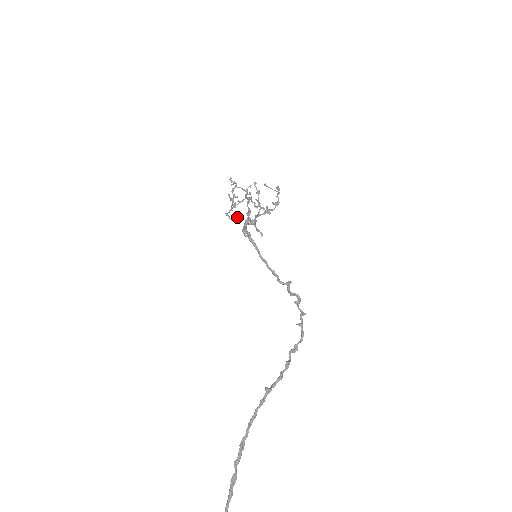
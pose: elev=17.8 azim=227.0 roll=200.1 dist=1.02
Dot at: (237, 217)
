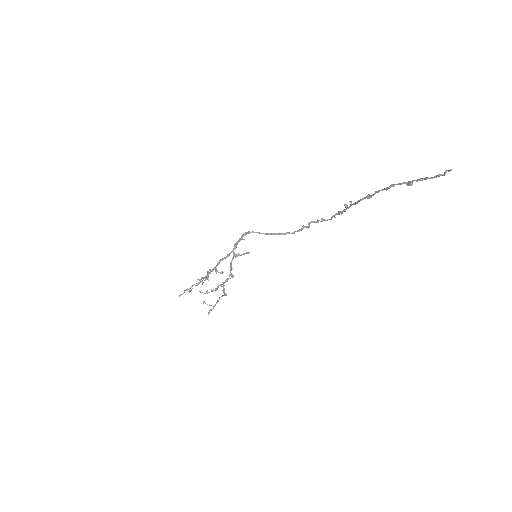
Dot at: (216, 273)
